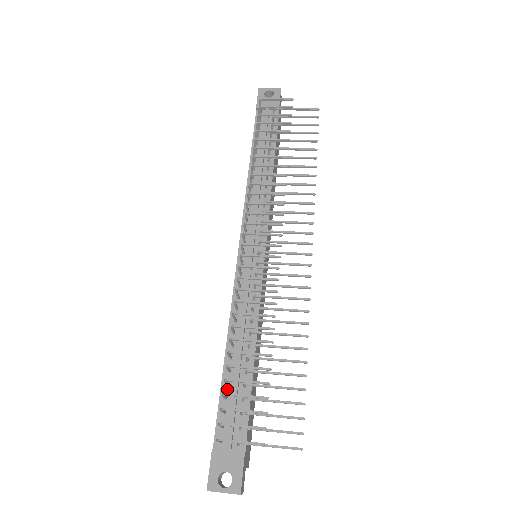
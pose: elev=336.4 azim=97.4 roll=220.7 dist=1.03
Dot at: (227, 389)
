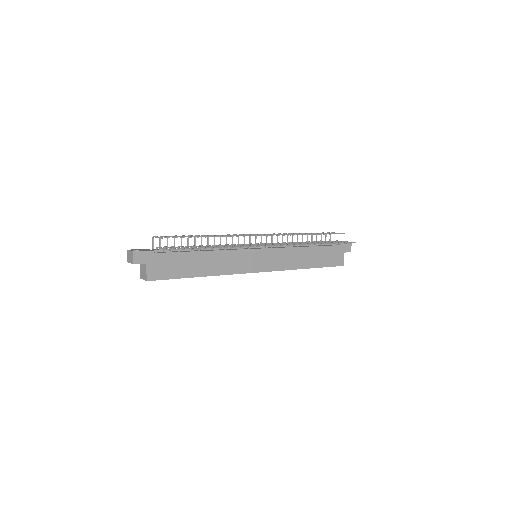
Dot at: occluded
